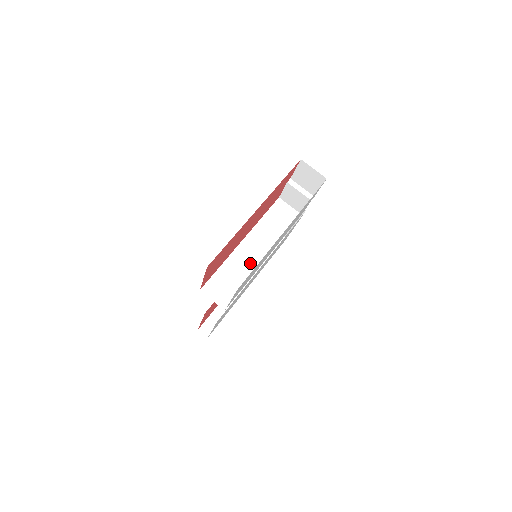
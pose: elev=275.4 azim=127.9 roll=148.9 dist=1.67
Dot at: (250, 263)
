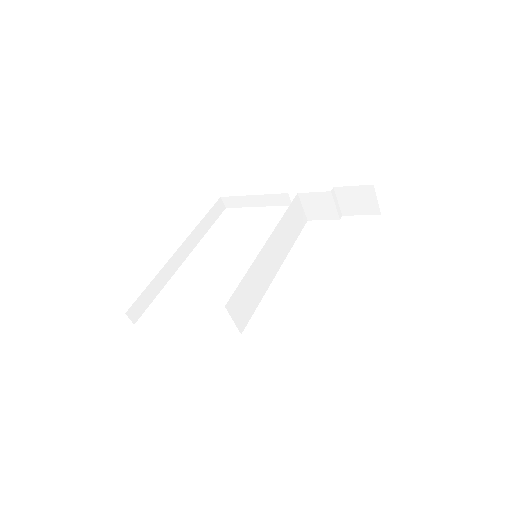
Dot at: (267, 274)
